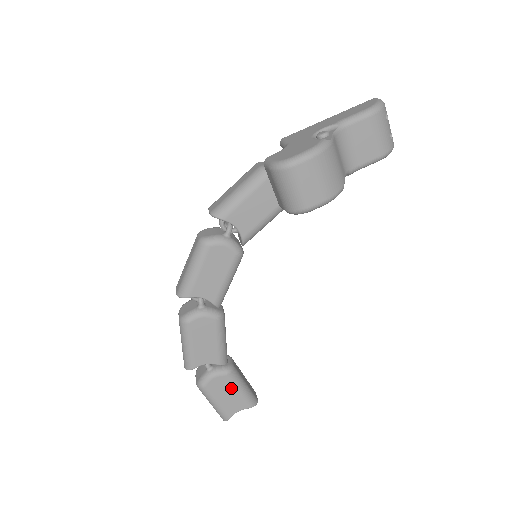
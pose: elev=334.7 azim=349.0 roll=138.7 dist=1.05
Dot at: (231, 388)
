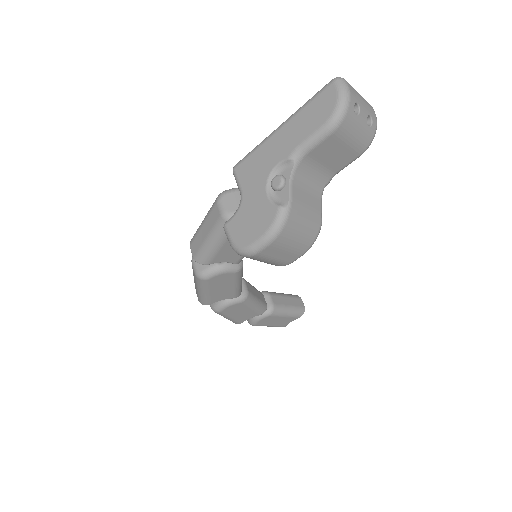
Dot at: (278, 318)
